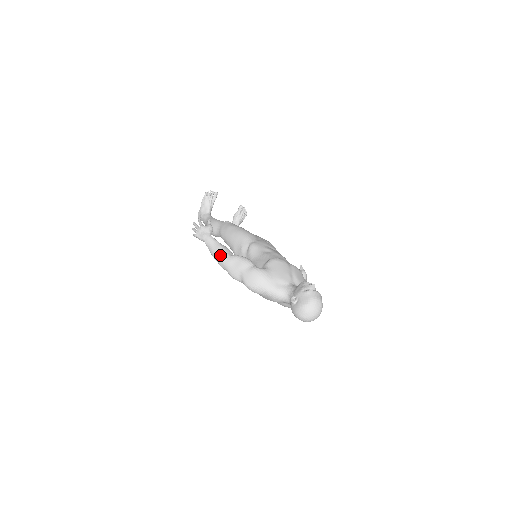
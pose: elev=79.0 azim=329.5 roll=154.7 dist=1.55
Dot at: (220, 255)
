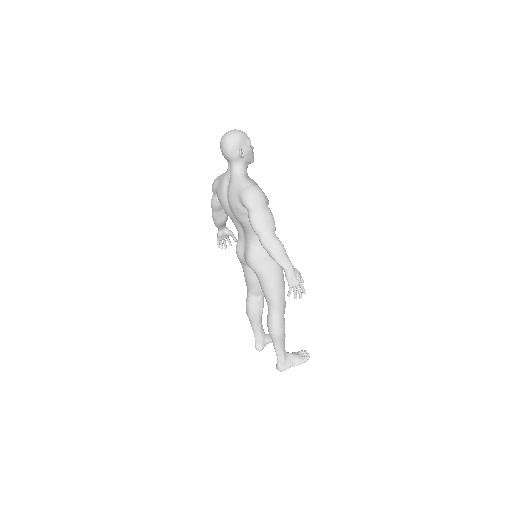
Dot at: occluded
